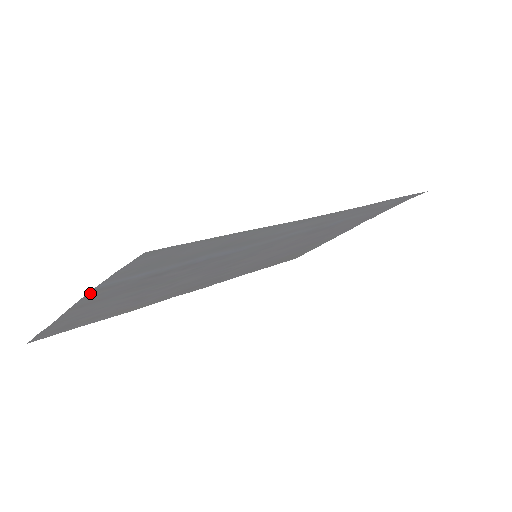
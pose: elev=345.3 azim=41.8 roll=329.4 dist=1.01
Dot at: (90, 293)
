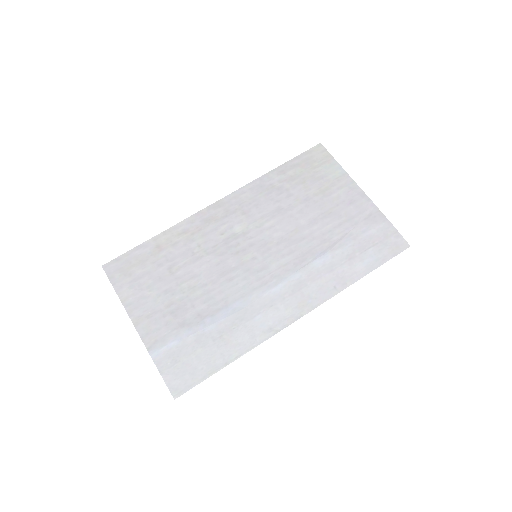
Dot at: (147, 345)
